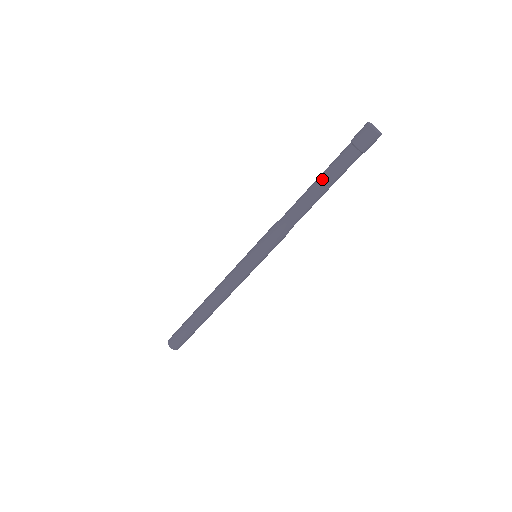
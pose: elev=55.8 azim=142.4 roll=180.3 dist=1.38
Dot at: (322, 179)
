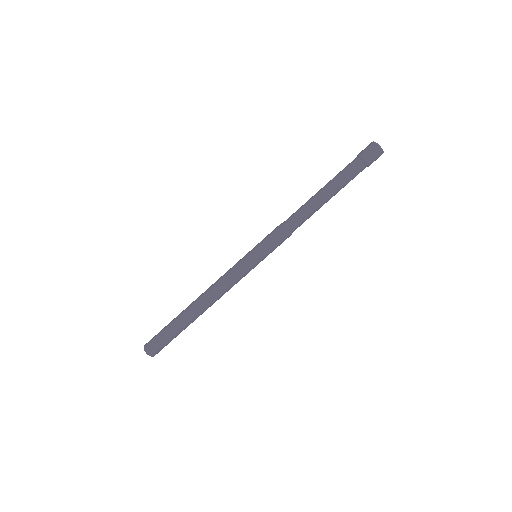
Dot at: (332, 187)
